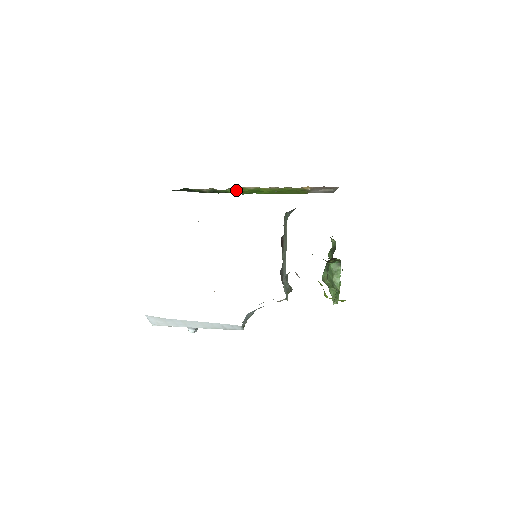
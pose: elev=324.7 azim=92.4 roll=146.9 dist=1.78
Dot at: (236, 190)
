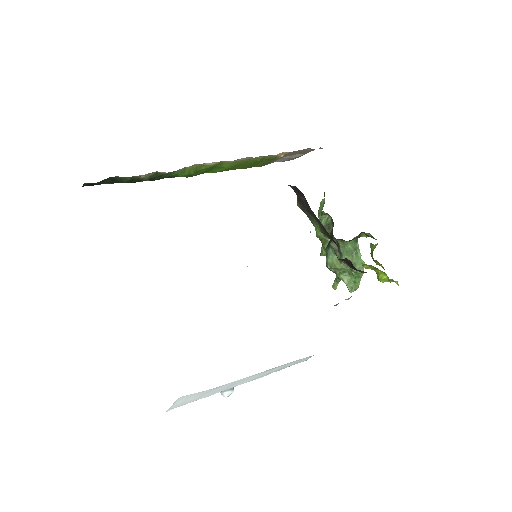
Dot at: (189, 170)
